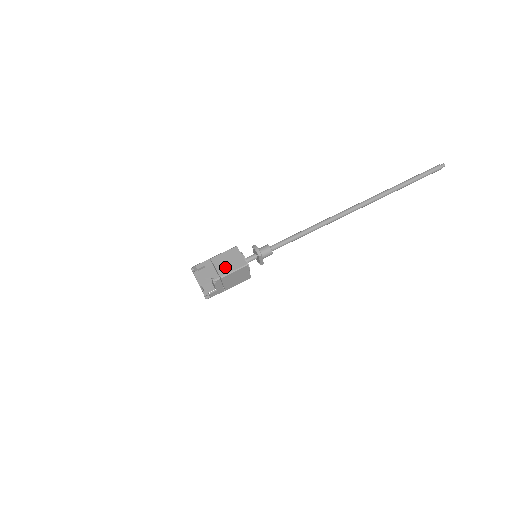
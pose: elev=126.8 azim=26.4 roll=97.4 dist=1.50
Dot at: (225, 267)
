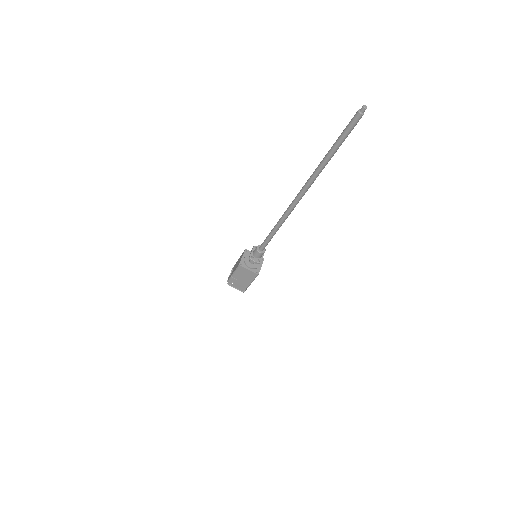
Dot at: (246, 280)
